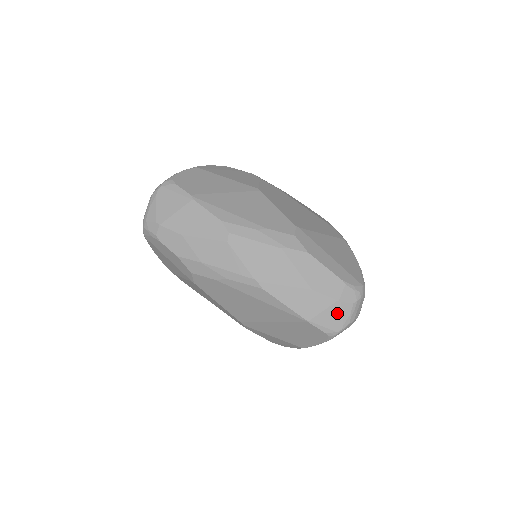
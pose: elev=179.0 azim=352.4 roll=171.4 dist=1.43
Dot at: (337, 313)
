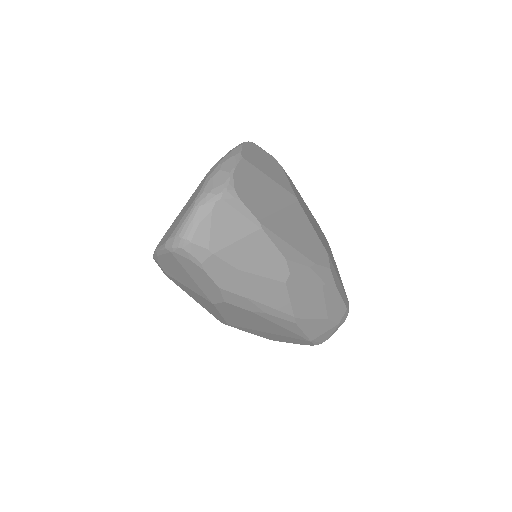
Dot at: (332, 332)
